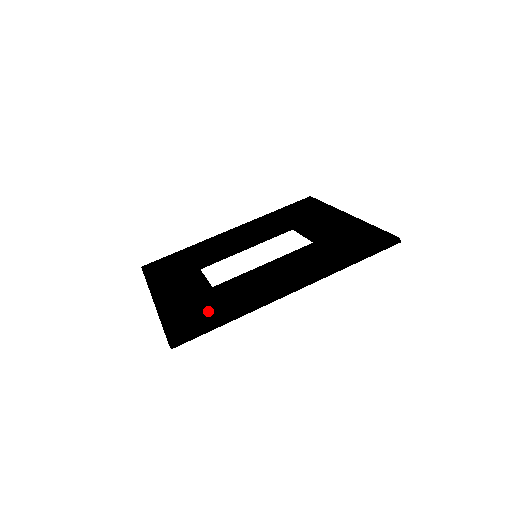
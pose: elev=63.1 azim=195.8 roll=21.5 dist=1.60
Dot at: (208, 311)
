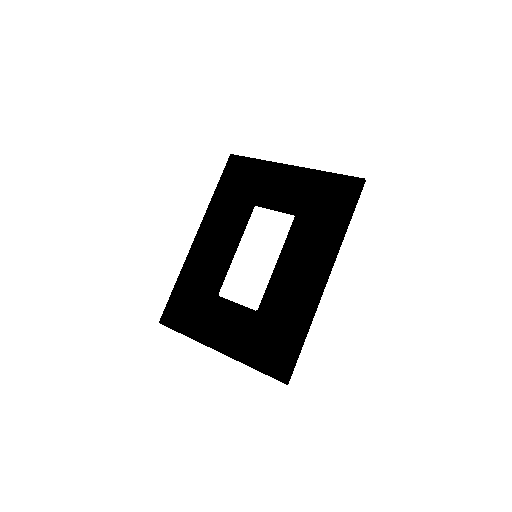
Dot at: (282, 337)
